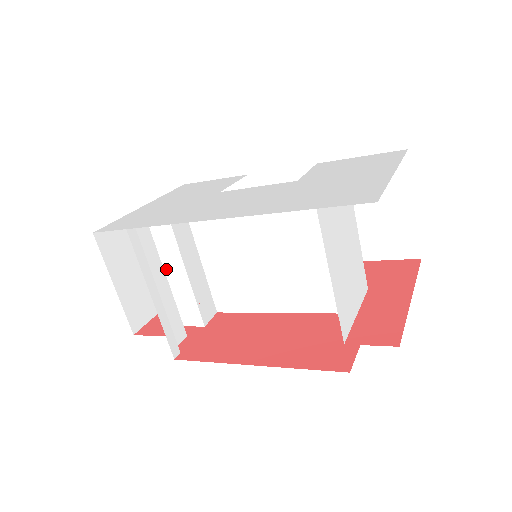
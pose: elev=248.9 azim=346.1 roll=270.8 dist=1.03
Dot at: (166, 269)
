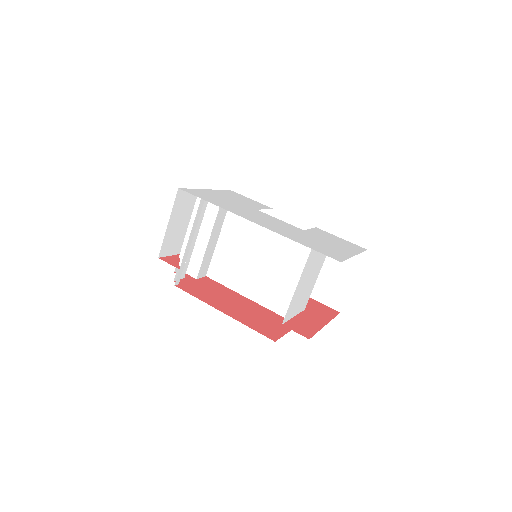
Dot at: occluded
